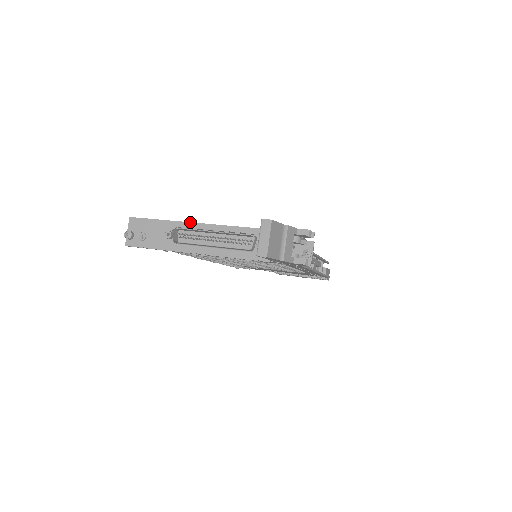
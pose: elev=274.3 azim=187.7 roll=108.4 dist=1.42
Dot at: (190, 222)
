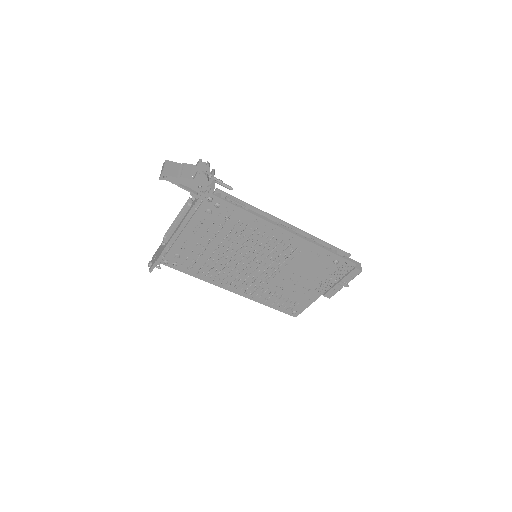
Dot at: occluded
